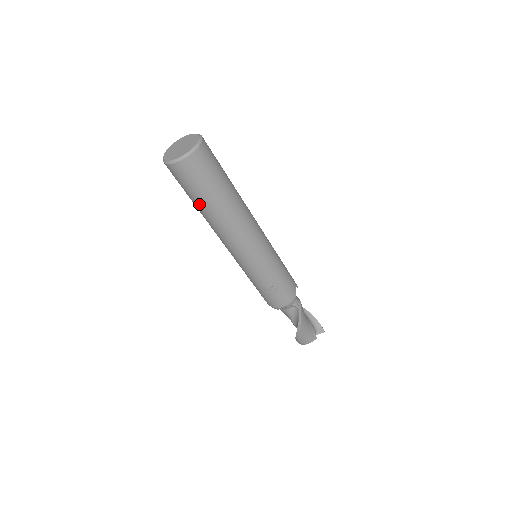
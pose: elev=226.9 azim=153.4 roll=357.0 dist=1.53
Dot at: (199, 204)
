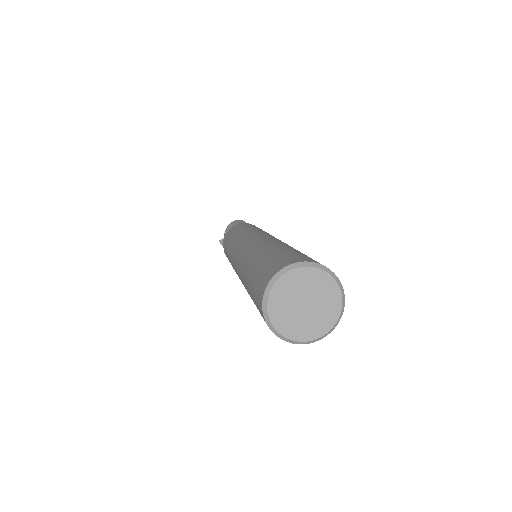
Dot at: occluded
